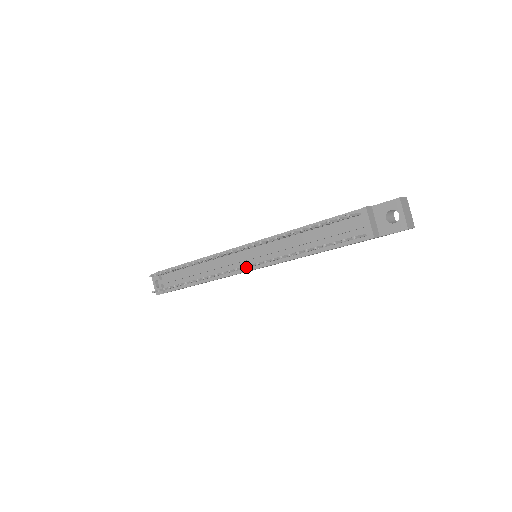
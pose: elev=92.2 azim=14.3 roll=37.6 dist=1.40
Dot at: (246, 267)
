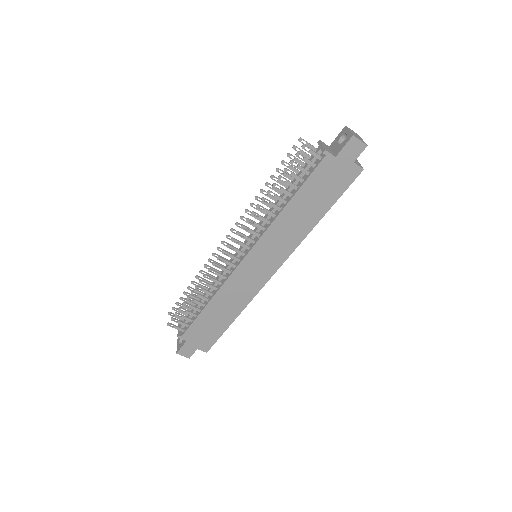
Dot at: (236, 239)
